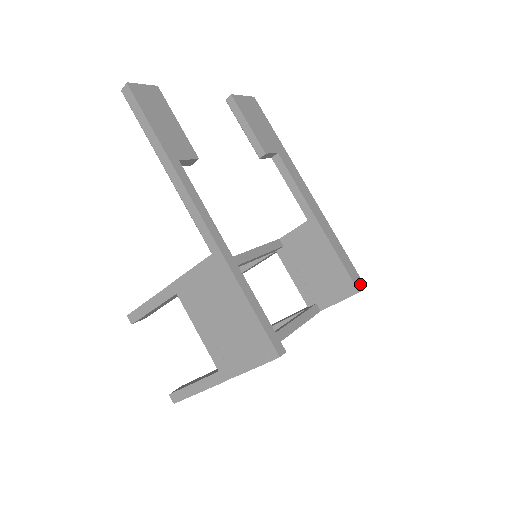
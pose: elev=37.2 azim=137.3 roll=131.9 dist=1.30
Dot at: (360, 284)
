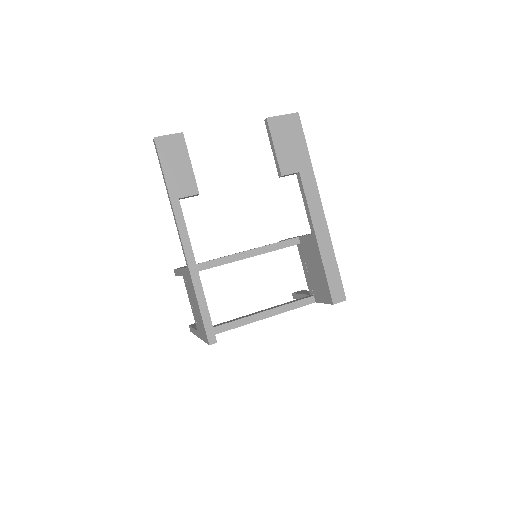
Dot at: (340, 297)
